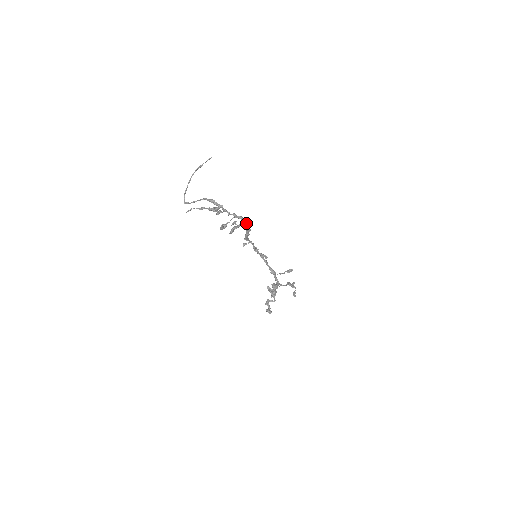
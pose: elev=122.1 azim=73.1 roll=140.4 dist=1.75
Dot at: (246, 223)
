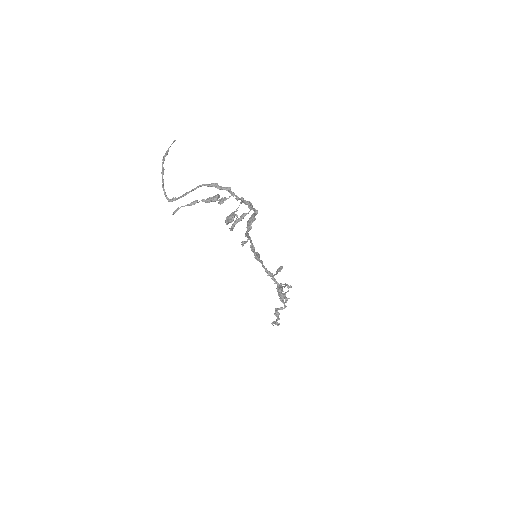
Dot at: (253, 209)
